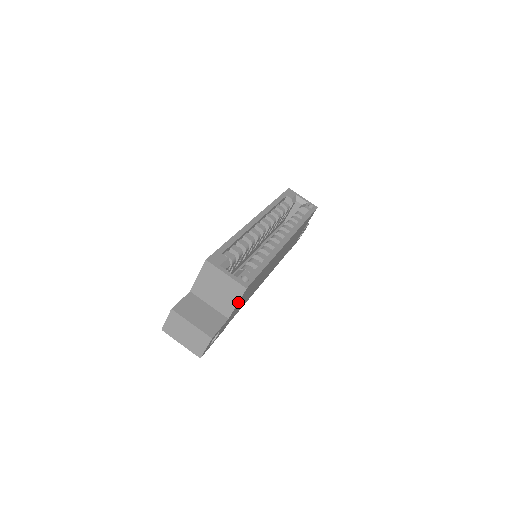
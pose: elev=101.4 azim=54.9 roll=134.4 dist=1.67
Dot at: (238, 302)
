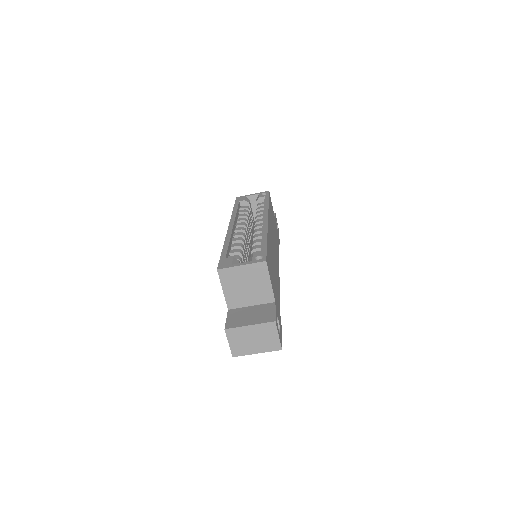
Dot at: (270, 280)
